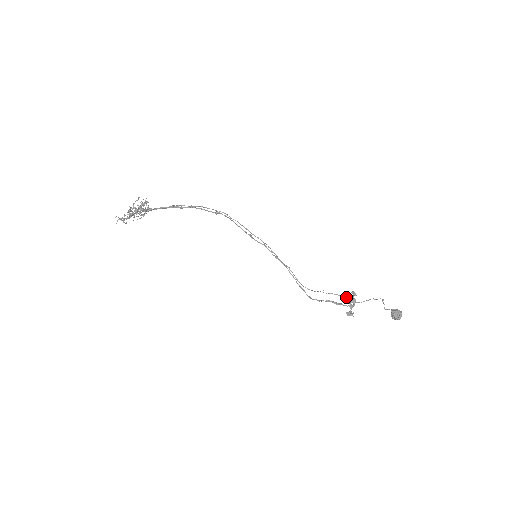
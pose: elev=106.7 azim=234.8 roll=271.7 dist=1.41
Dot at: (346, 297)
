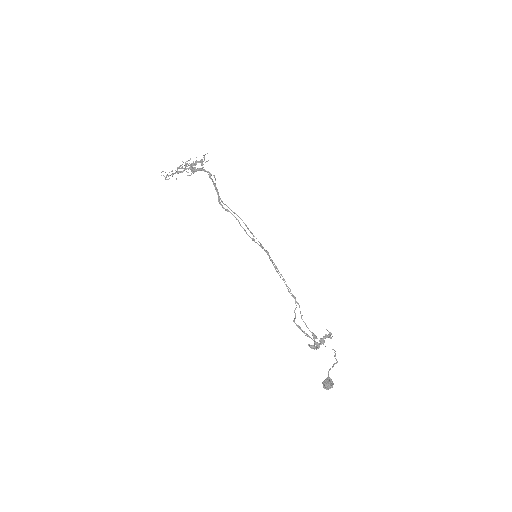
Dot at: (312, 335)
